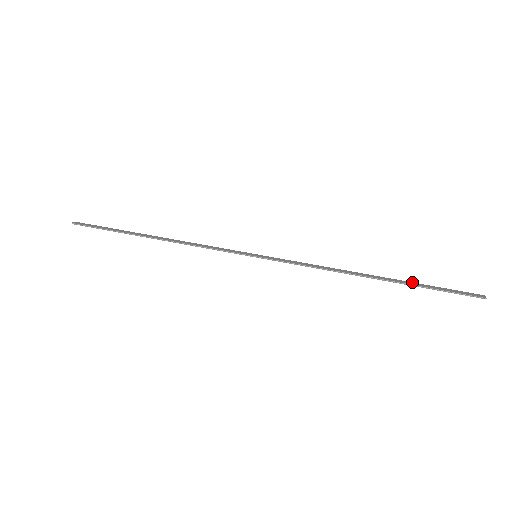
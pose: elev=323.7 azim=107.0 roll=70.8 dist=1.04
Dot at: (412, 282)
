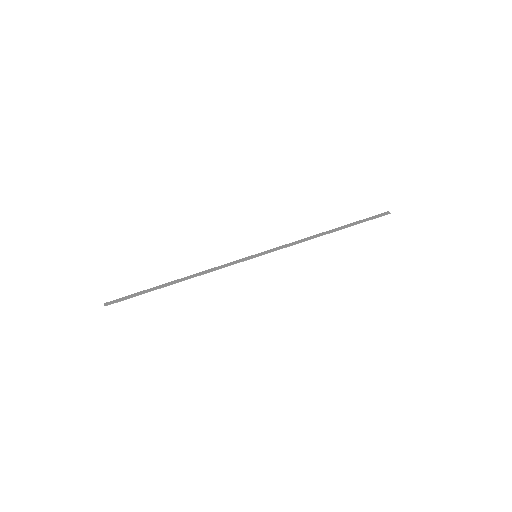
Dot at: (351, 223)
